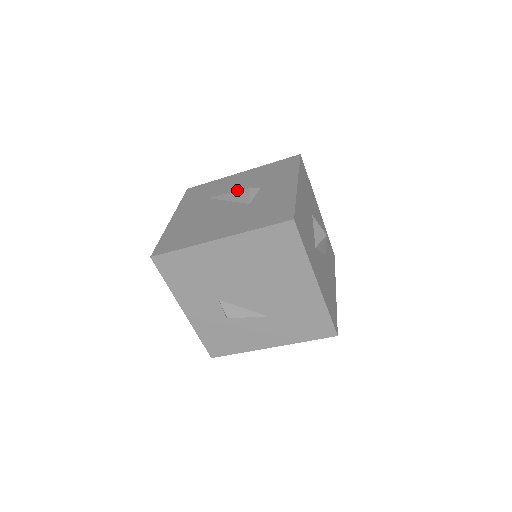
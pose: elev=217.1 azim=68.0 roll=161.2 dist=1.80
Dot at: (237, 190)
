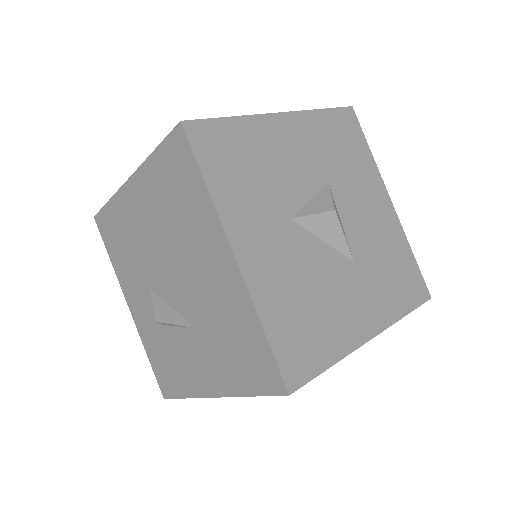
Dot at: occluded
